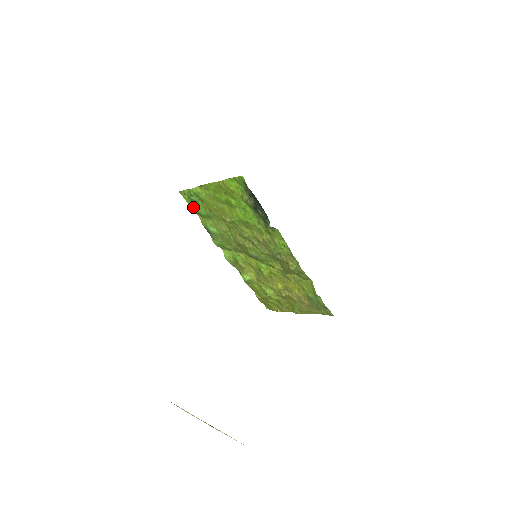
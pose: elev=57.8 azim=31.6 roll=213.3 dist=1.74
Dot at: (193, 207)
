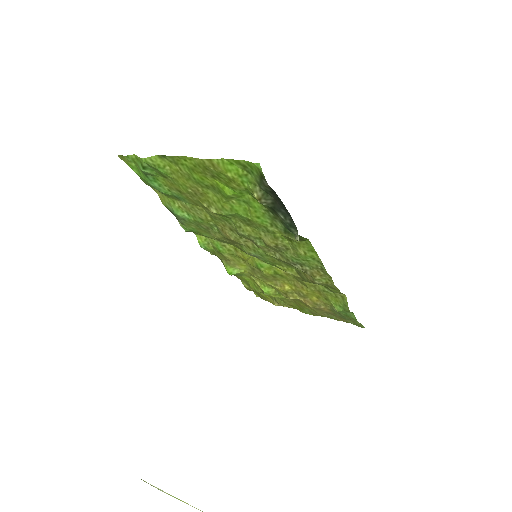
Dot at: (146, 181)
